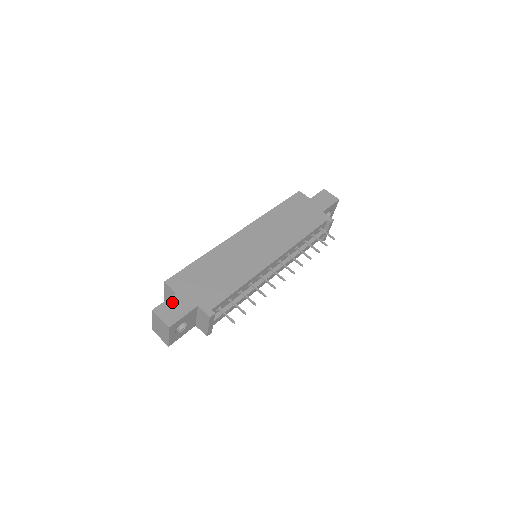
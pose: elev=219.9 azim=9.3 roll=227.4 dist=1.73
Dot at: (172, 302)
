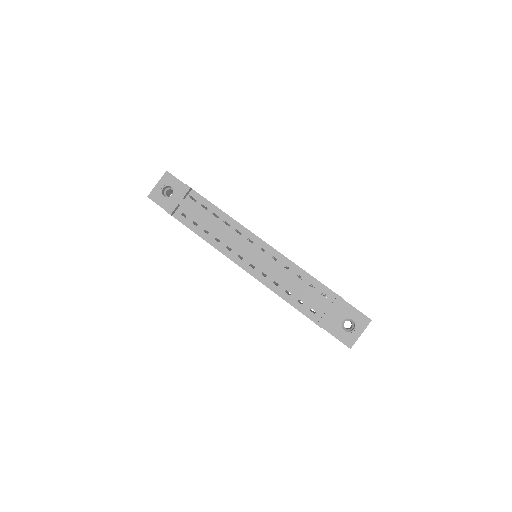
Dot at: occluded
